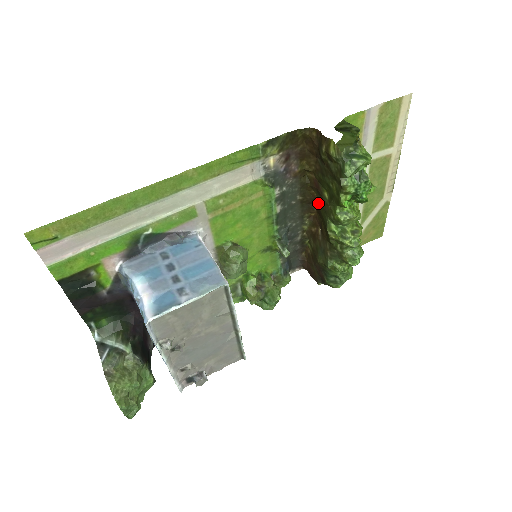
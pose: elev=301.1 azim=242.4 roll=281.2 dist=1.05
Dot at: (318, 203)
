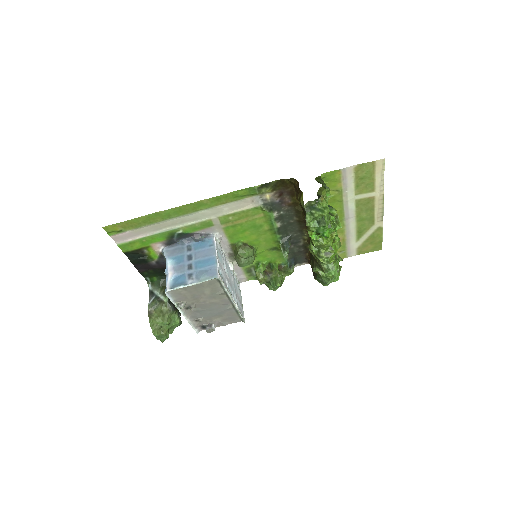
Dot at: occluded
